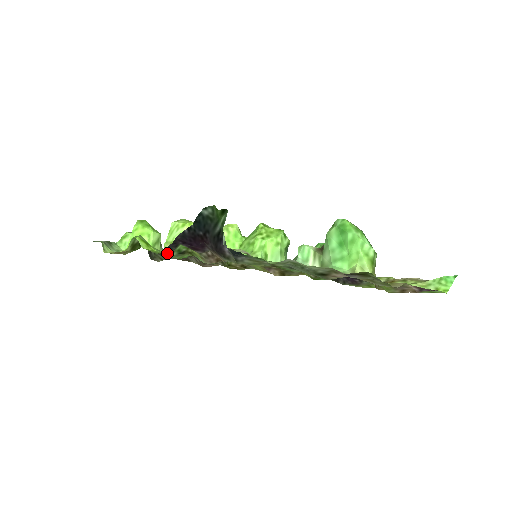
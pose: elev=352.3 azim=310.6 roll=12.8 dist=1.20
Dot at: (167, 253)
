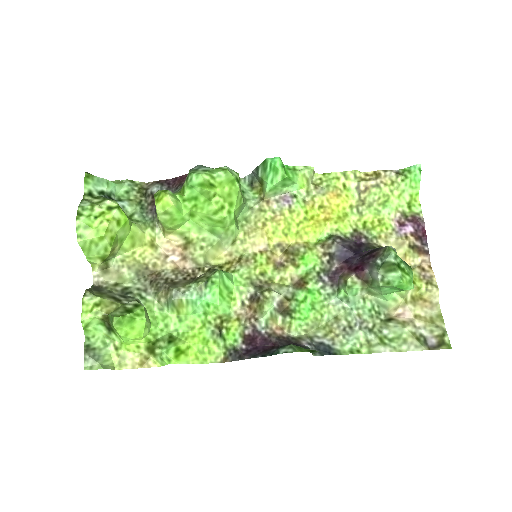
Dot at: (224, 354)
